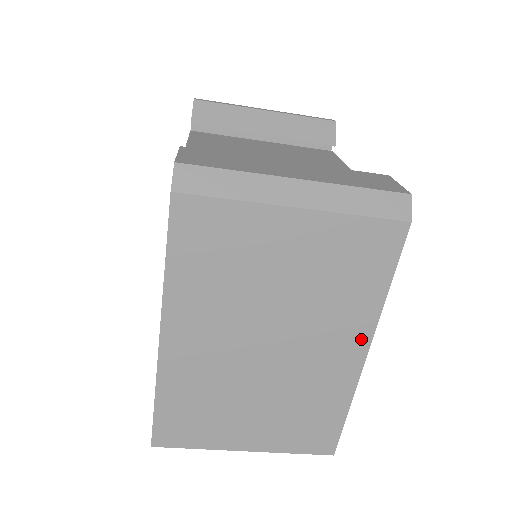
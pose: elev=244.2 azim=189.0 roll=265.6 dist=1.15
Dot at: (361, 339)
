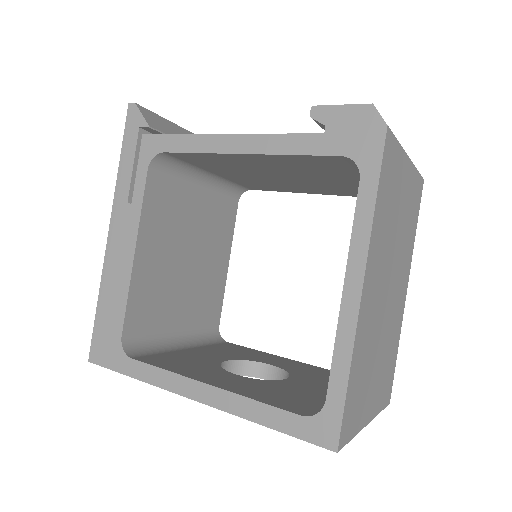
Dot at: (407, 277)
